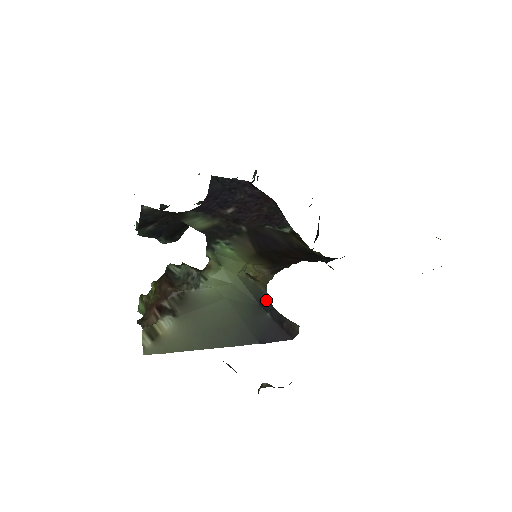
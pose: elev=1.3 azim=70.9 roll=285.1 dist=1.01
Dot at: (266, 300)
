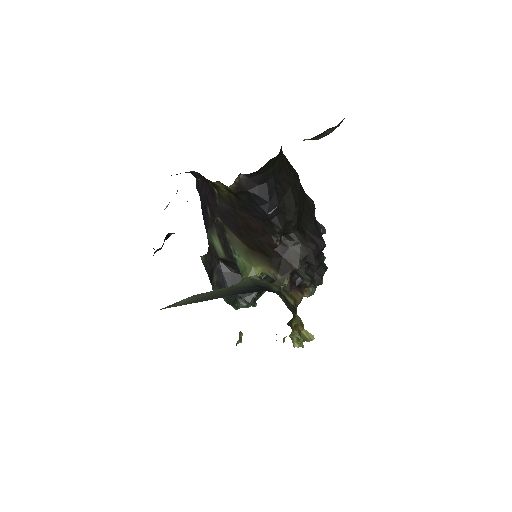
Dot at: (268, 287)
